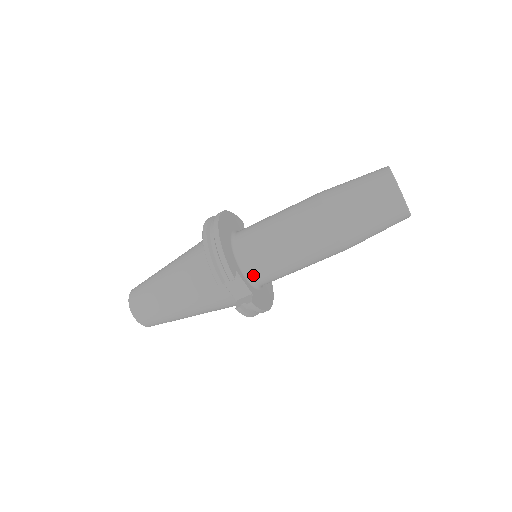
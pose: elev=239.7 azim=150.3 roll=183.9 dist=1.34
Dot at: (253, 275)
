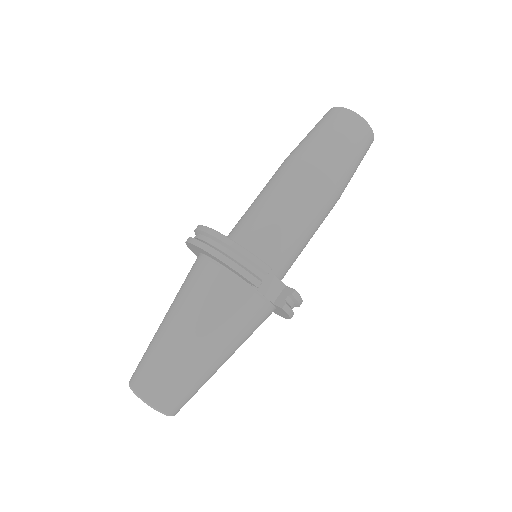
Dot at: (274, 267)
